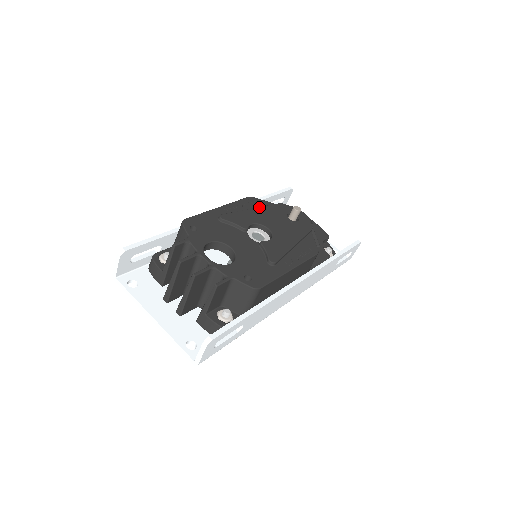
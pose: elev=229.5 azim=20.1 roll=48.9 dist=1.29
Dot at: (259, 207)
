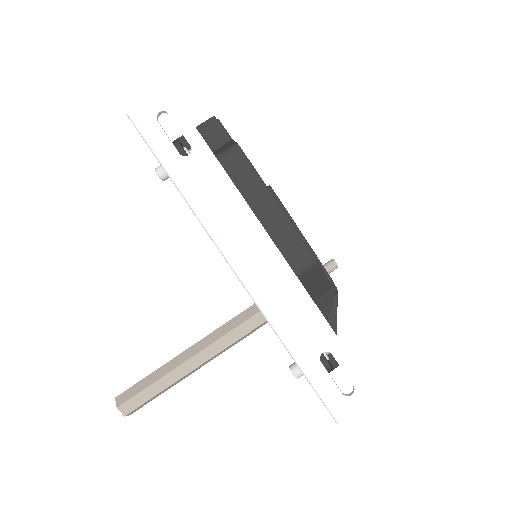
Dot at: occluded
